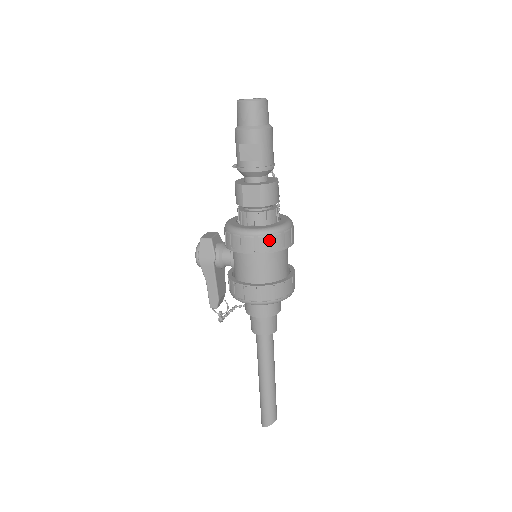
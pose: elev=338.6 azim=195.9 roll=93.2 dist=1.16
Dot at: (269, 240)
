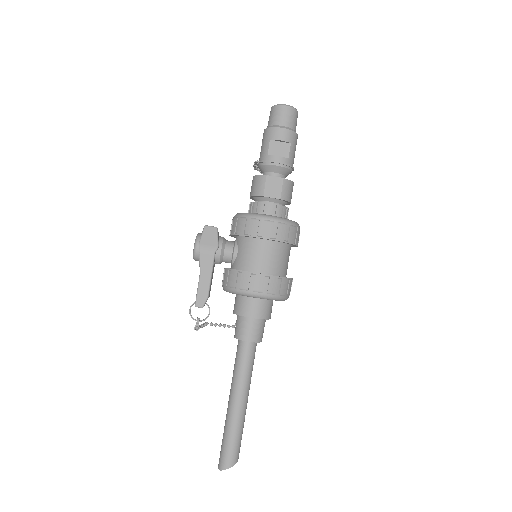
Dot at: (286, 229)
